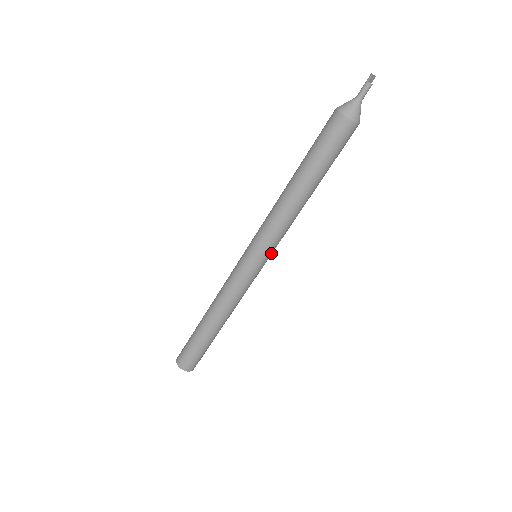
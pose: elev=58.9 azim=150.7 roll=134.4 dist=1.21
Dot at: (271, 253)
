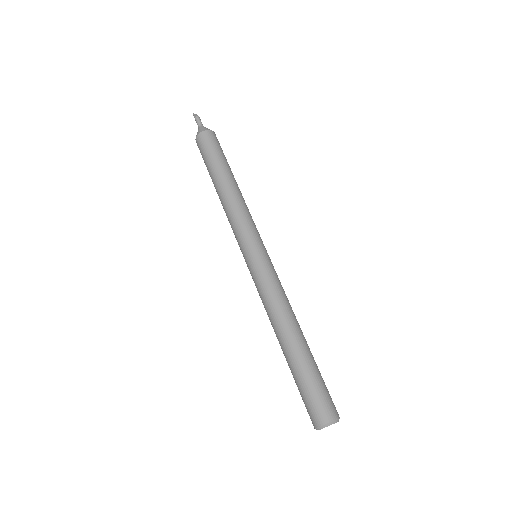
Dot at: (260, 239)
